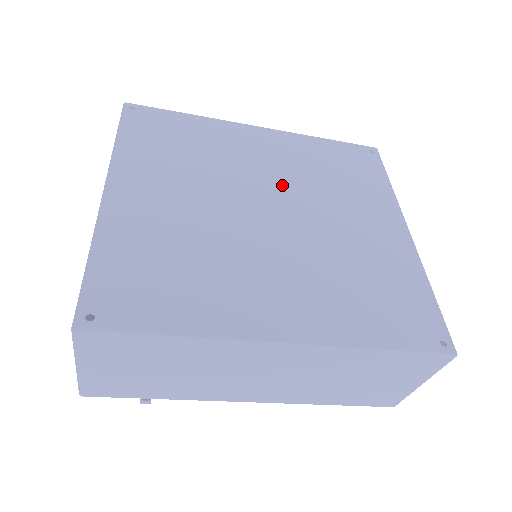
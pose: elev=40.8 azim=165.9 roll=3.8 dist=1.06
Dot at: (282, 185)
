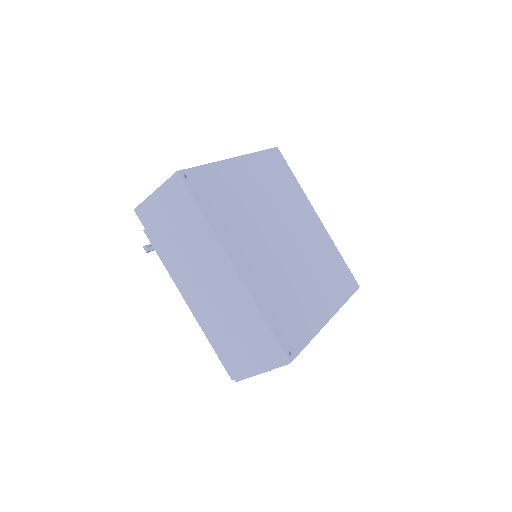
Dot at: (300, 240)
